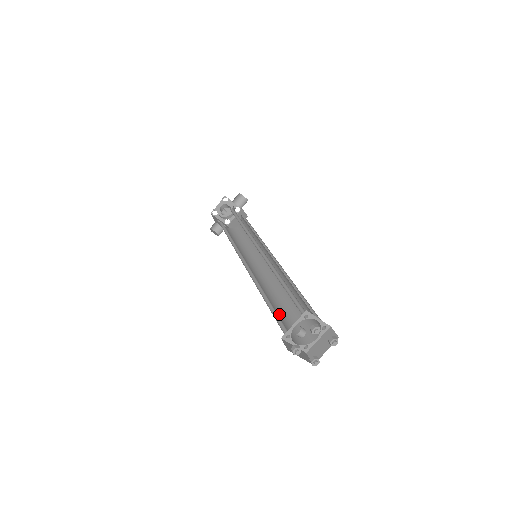
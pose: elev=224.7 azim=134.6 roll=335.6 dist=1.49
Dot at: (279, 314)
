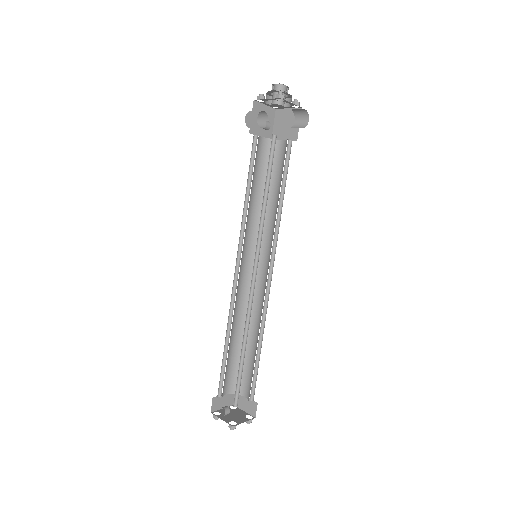
Dot at: (234, 350)
